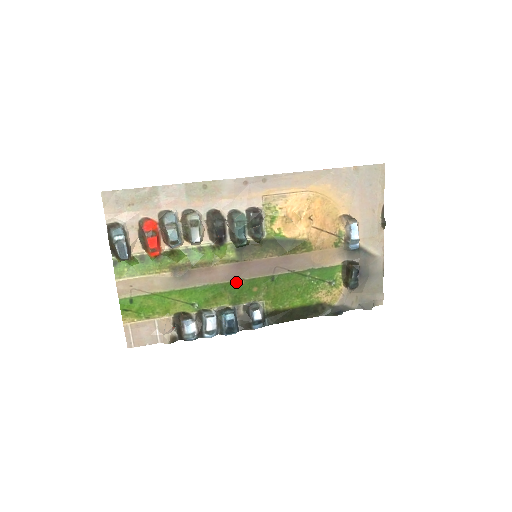
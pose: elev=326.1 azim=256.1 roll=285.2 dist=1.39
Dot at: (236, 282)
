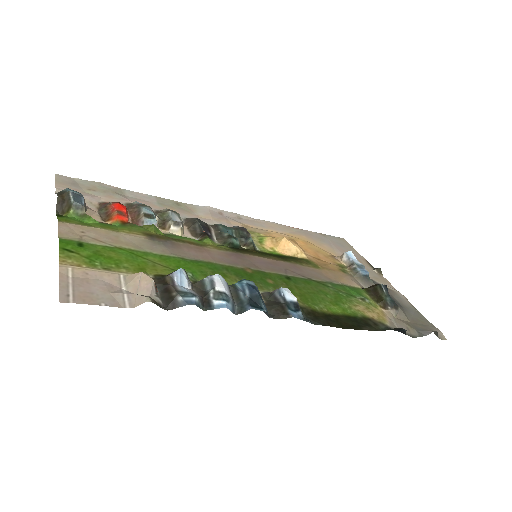
Dot at: (240, 269)
